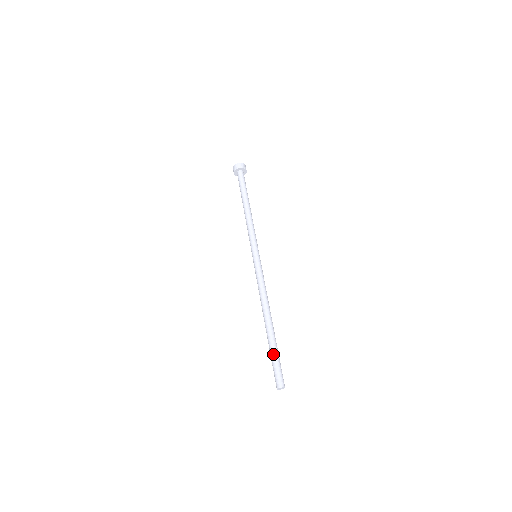
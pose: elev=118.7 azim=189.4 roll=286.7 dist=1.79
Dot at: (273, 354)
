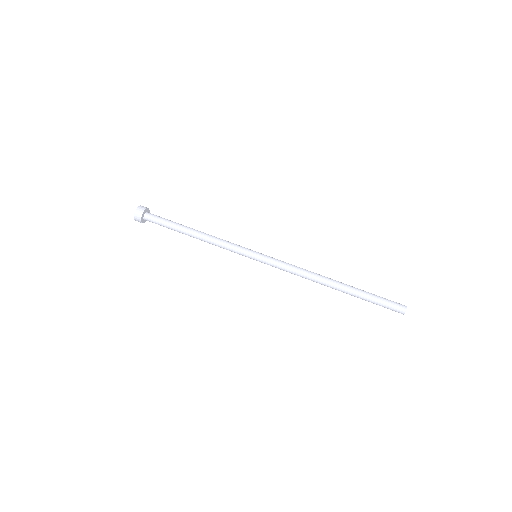
Dot at: (369, 300)
